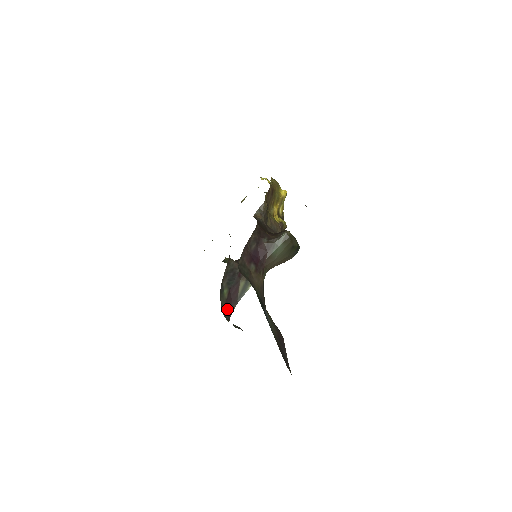
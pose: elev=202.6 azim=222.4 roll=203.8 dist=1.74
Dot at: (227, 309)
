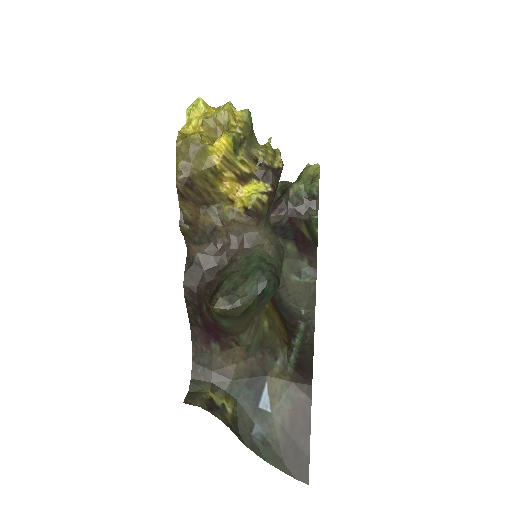
Dot at: (307, 261)
